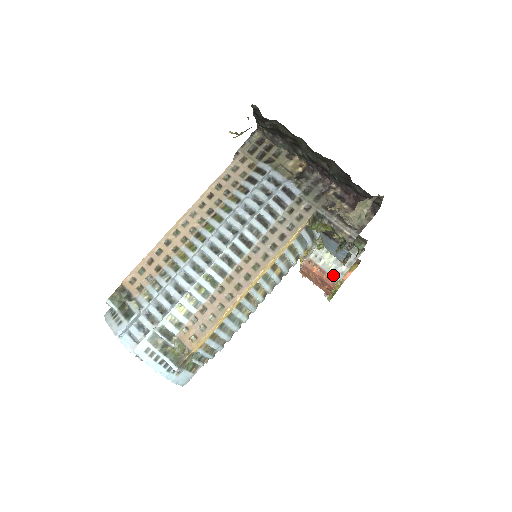
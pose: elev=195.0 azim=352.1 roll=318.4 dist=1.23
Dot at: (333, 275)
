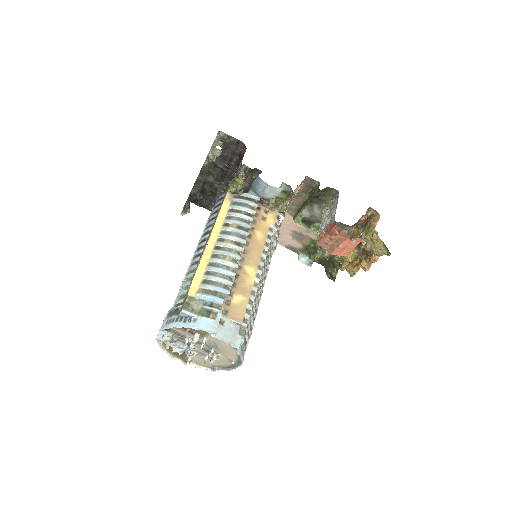
Dot at: (331, 221)
